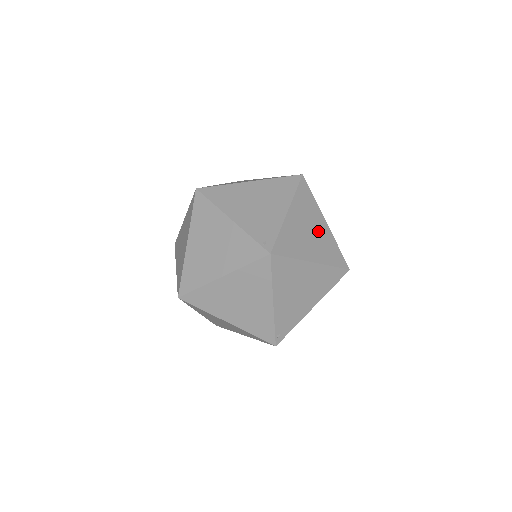
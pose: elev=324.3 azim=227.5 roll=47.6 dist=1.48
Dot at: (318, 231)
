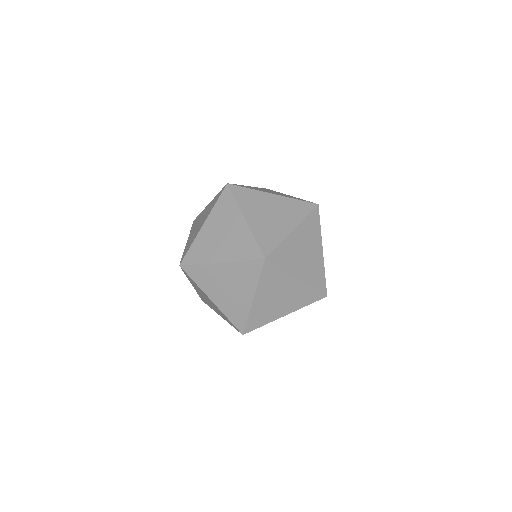
Dot at: occluded
